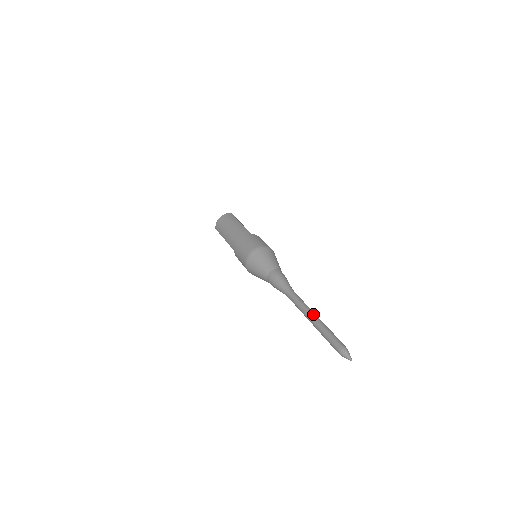
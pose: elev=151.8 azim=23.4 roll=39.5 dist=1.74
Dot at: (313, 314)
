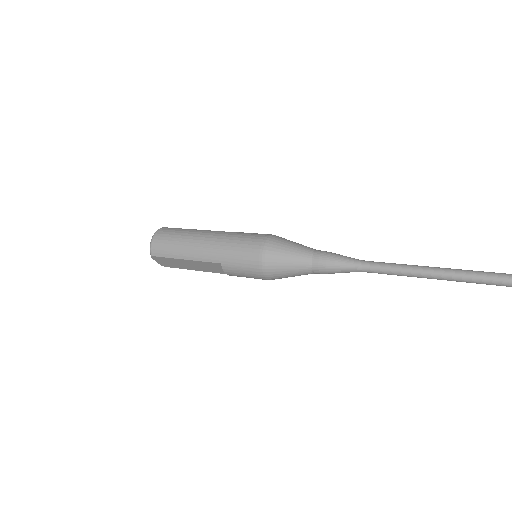
Dot at: (429, 267)
